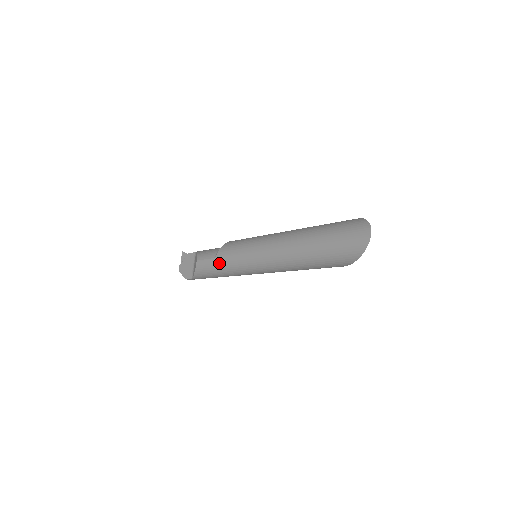
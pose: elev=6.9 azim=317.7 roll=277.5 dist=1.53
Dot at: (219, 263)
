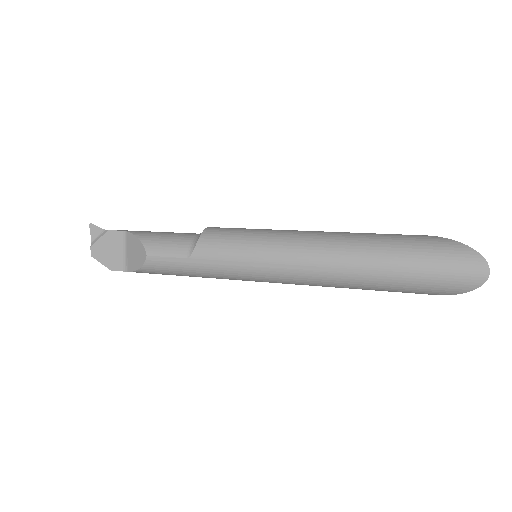
Dot at: (197, 266)
